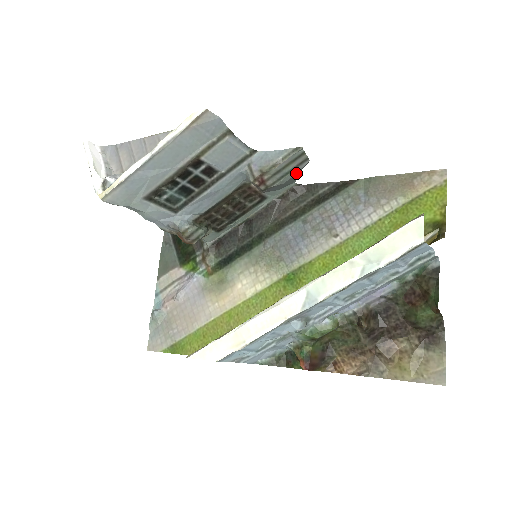
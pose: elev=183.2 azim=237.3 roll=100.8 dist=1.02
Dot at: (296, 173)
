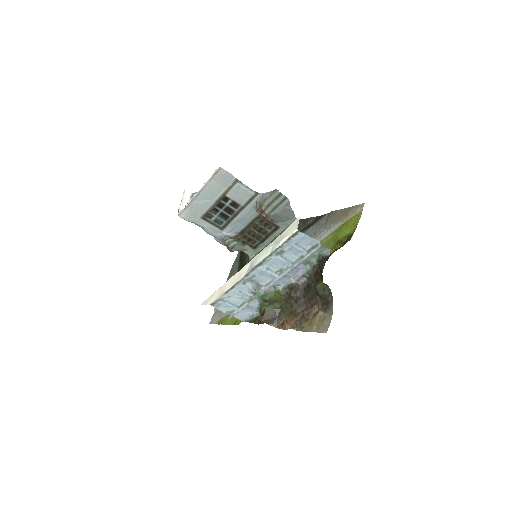
Dot at: (283, 207)
